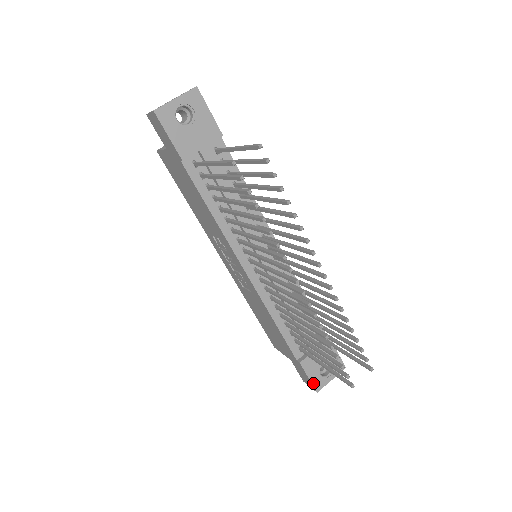
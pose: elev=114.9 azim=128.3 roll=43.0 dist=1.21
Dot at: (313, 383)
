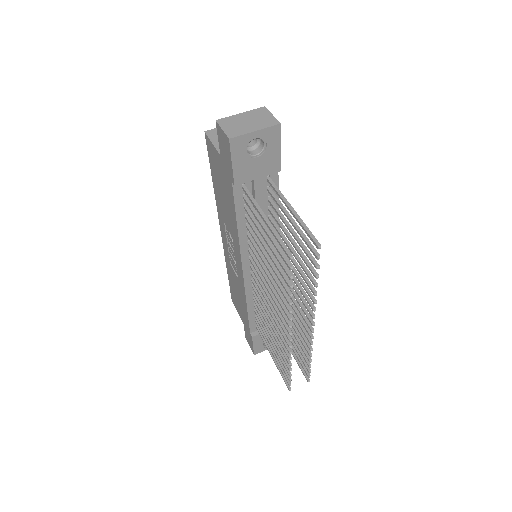
Dot at: (255, 349)
